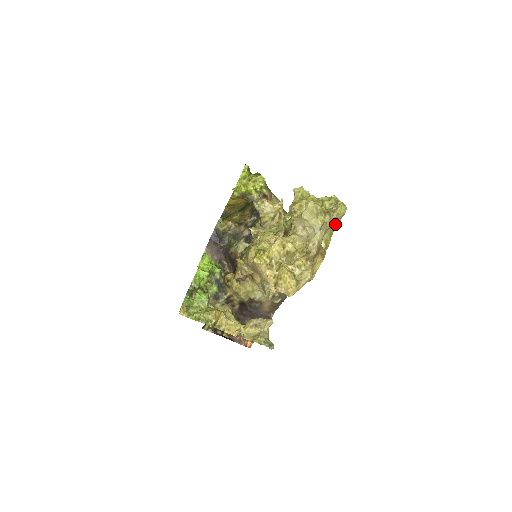
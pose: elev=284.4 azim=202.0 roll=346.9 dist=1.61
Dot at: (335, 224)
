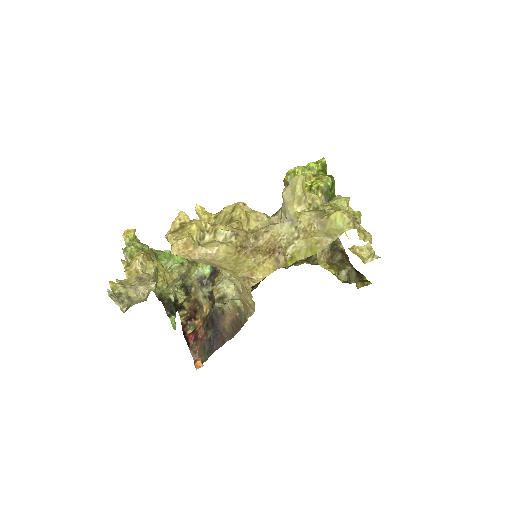
Dot at: (324, 238)
